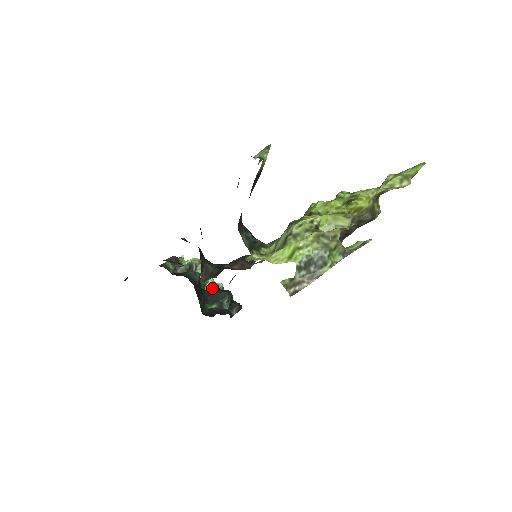
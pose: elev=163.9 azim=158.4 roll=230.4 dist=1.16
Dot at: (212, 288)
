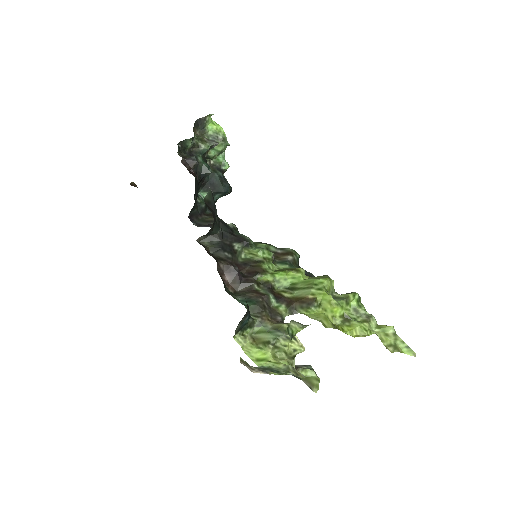
Dot at: (218, 162)
